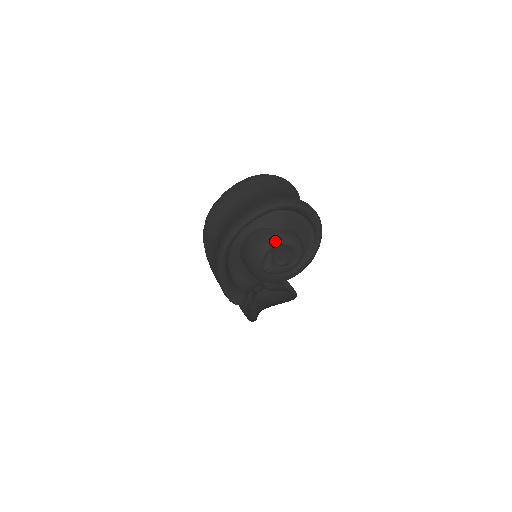
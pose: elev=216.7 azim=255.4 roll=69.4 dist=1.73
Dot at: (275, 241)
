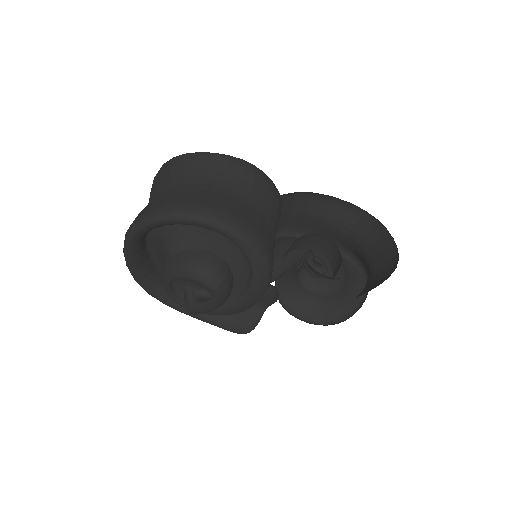
Dot at: (166, 277)
